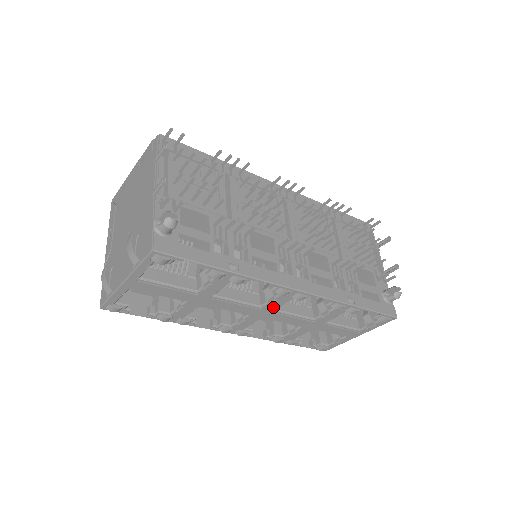
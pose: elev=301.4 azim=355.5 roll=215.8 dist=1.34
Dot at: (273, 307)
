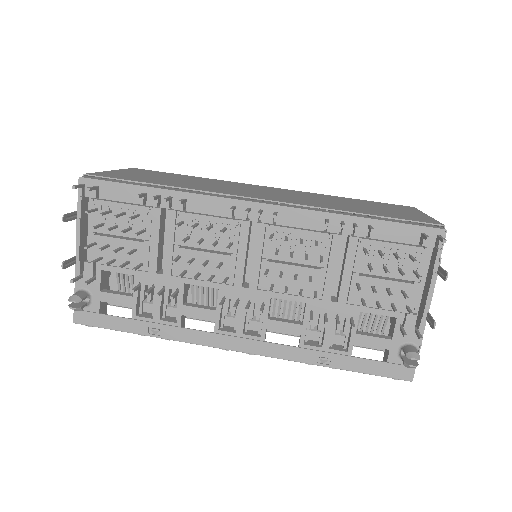
Dot at: occluded
